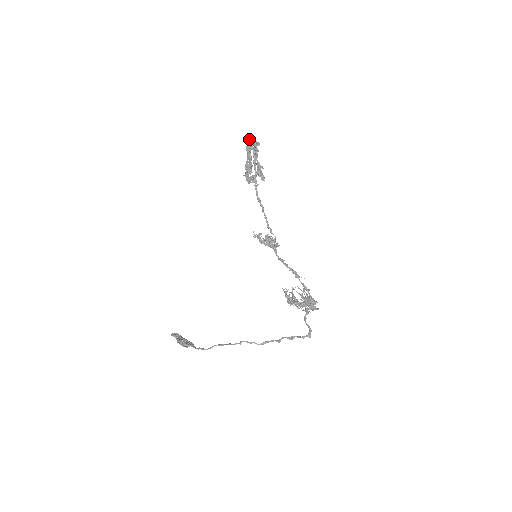
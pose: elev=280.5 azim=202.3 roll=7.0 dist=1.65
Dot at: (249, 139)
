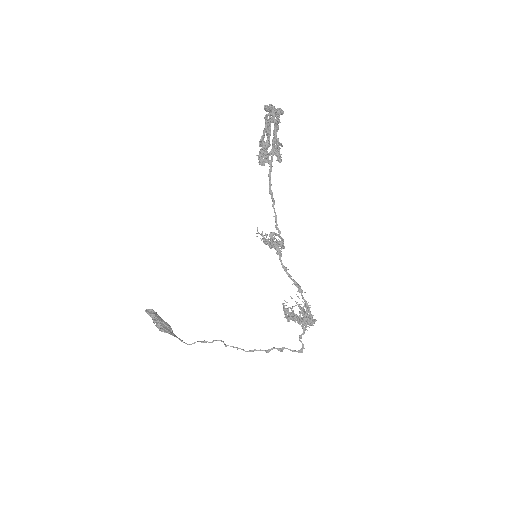
Dot at: (272, 107)
